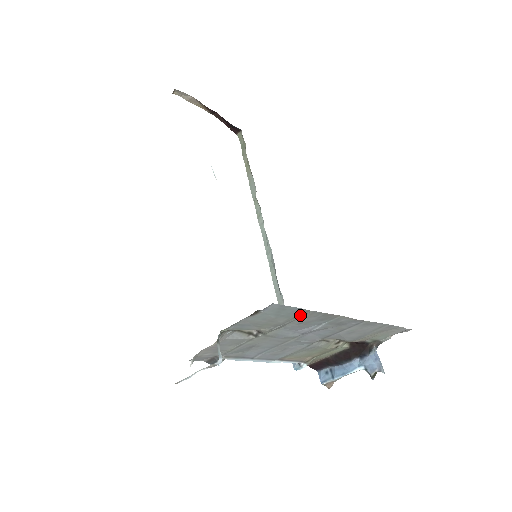
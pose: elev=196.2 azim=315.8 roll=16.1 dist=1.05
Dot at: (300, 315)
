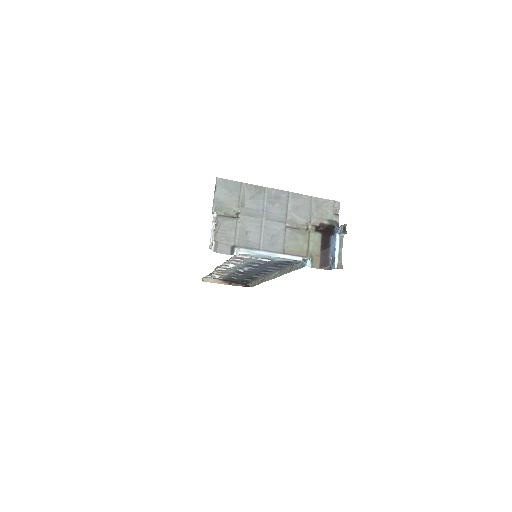
Dot at: (241, 188)
